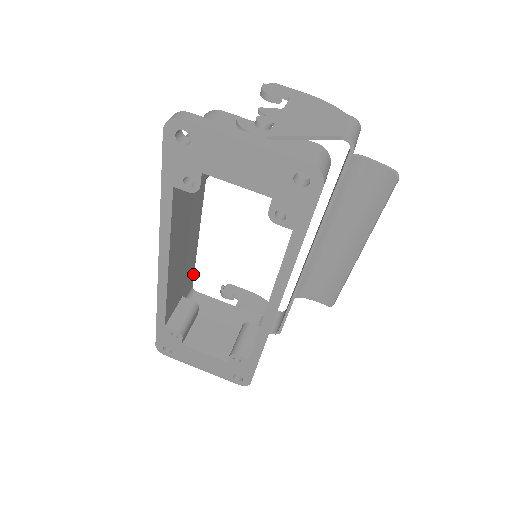
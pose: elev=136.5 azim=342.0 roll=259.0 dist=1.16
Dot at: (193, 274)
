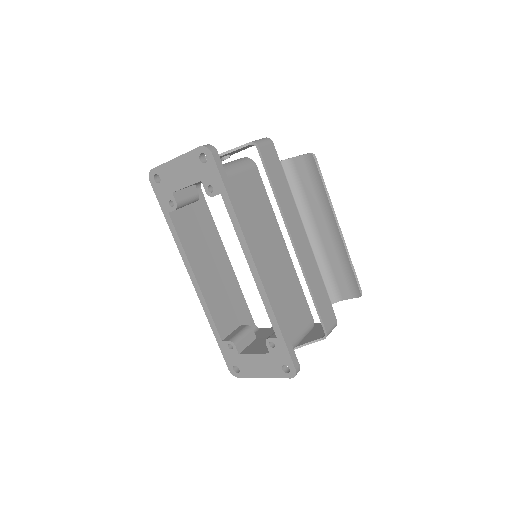
Dot at: (249, 311)
